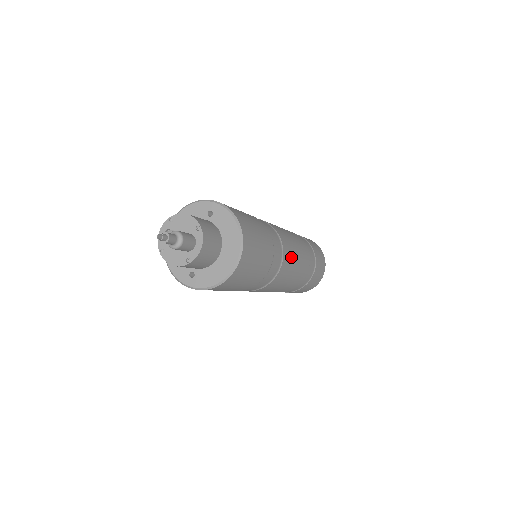
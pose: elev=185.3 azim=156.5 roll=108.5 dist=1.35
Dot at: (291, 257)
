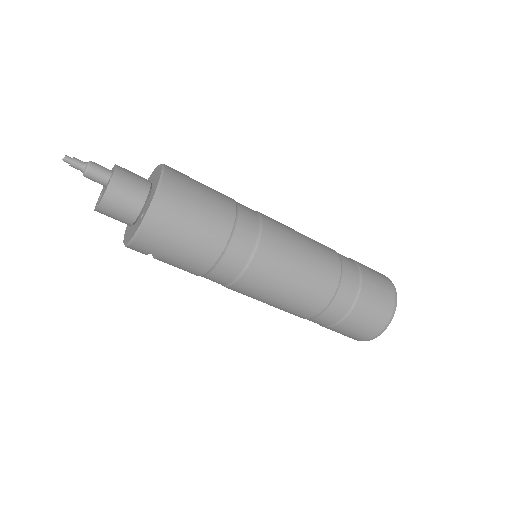
Dot at: occluded
